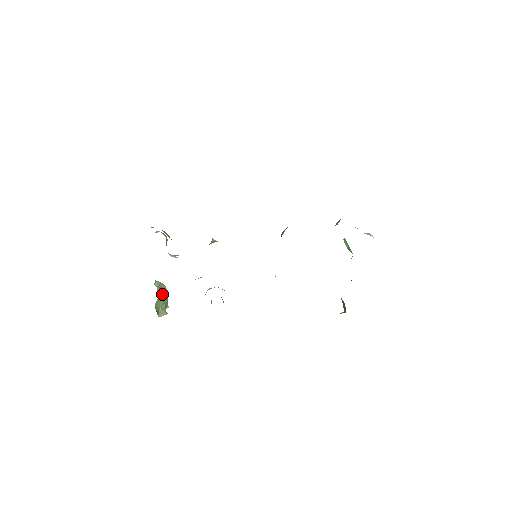
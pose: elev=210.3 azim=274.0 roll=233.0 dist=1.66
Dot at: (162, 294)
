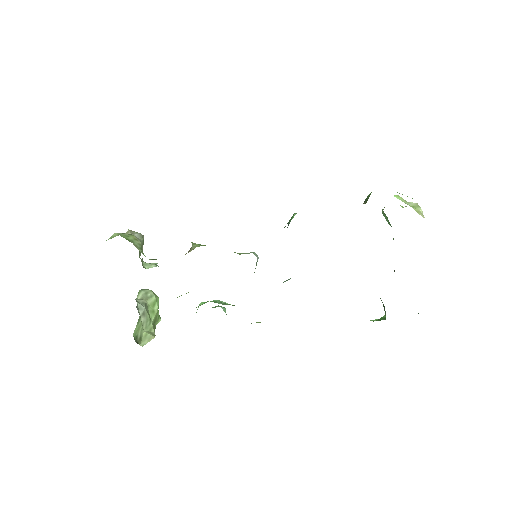
Dot at: (148, 308)
